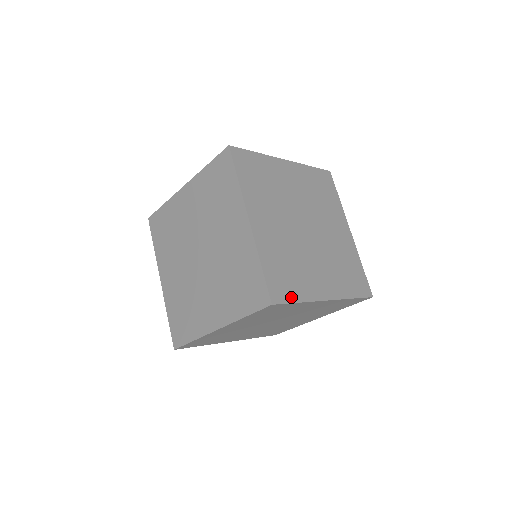
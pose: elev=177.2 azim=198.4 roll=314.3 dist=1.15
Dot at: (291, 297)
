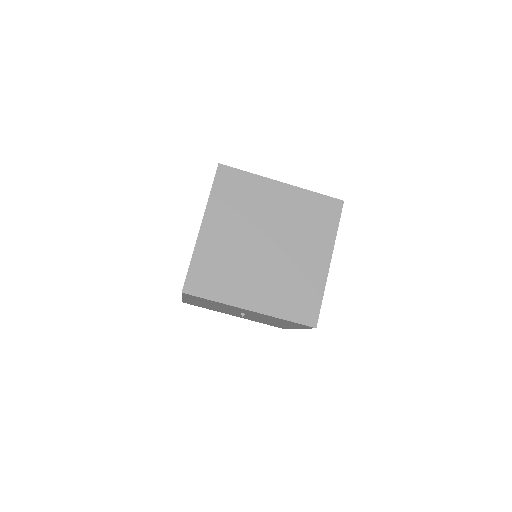
Dot at: (338, 222)
